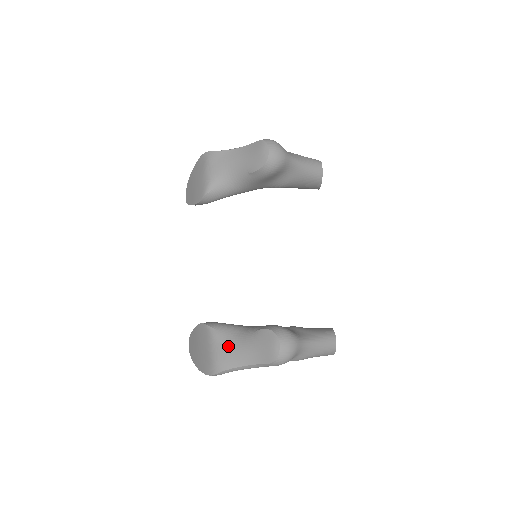
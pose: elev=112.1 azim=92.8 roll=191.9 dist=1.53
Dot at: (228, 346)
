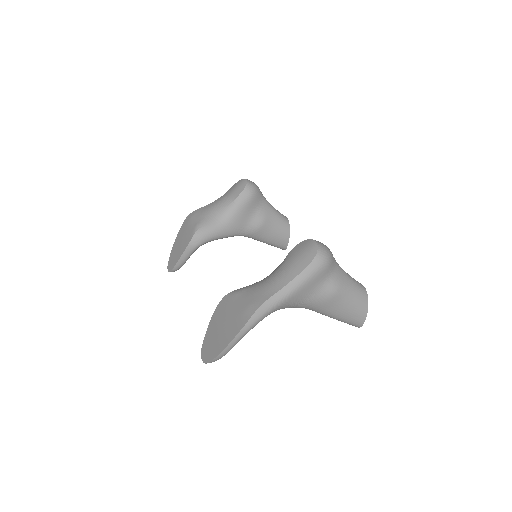
Dot at: (259, 286)
